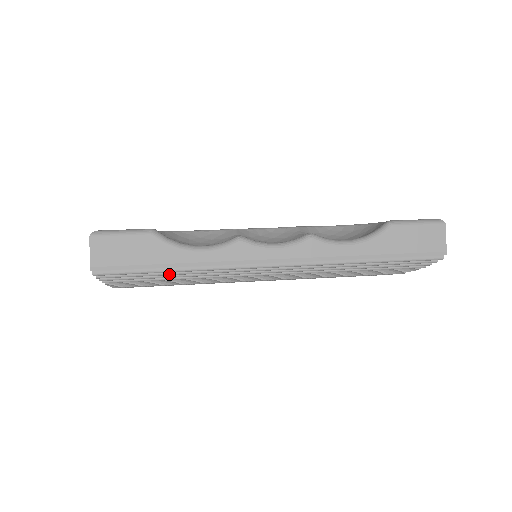
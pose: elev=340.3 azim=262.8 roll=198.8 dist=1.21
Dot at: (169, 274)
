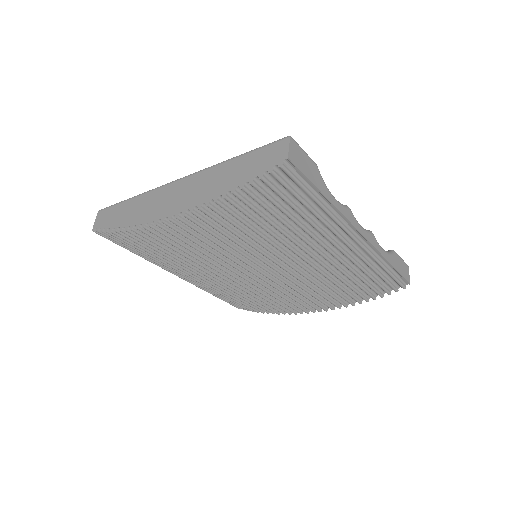
Dot at: (306, 204)
